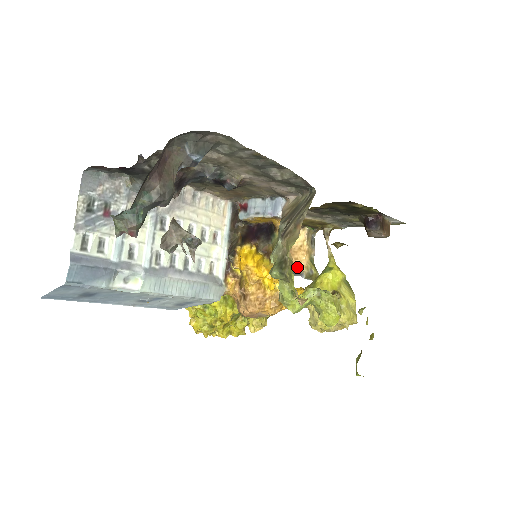
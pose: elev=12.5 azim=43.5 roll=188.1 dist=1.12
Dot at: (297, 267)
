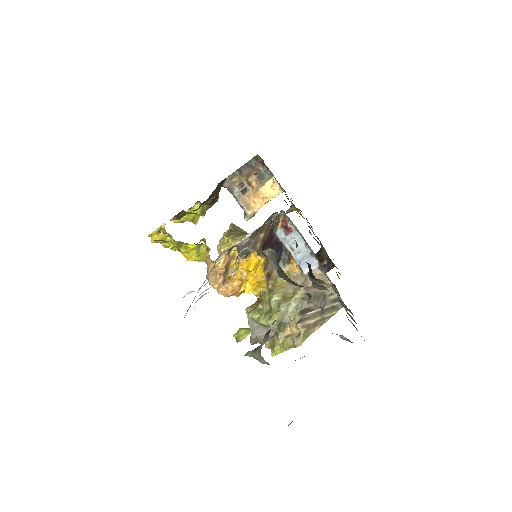
Dot at: (249, 208)
